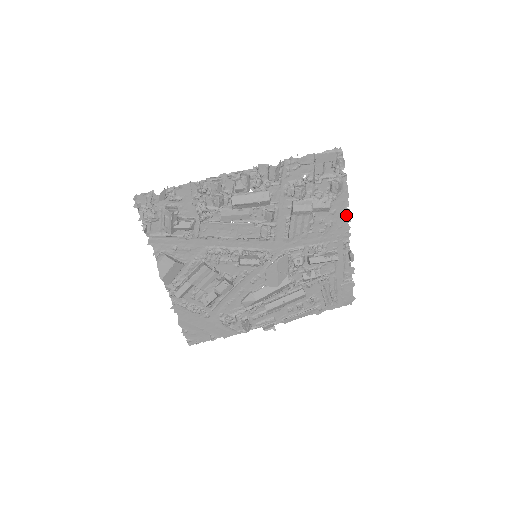
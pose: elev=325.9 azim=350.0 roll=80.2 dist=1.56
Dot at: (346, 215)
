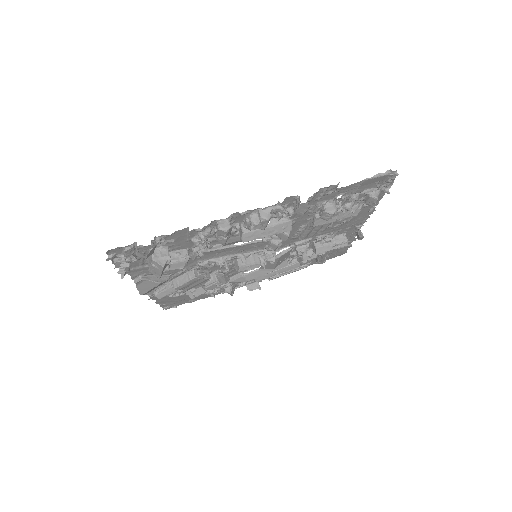
Dot at: (370, 211)
